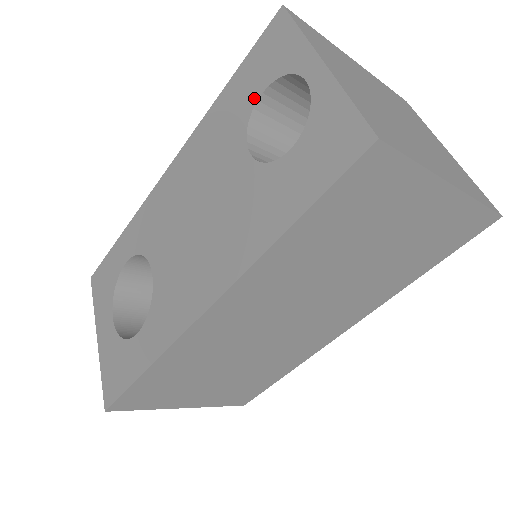
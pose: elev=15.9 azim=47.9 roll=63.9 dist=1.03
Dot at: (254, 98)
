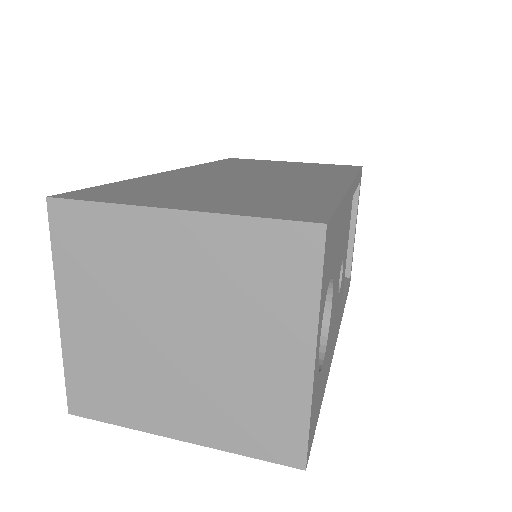
Dot at: occluded
